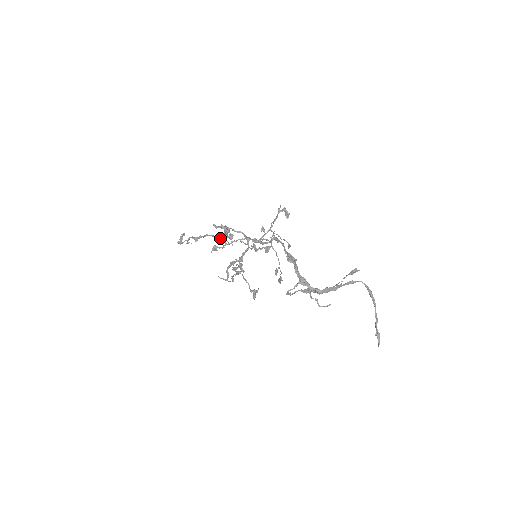
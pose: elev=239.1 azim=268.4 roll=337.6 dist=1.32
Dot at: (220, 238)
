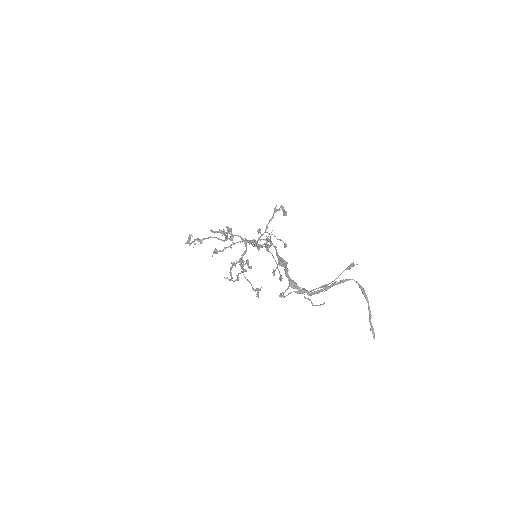
Dot at: (221, 240)
